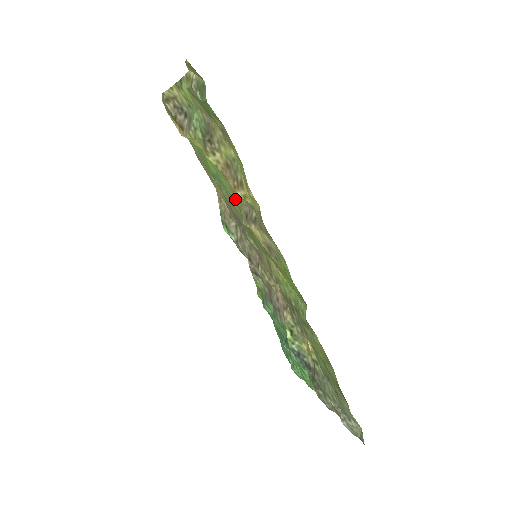
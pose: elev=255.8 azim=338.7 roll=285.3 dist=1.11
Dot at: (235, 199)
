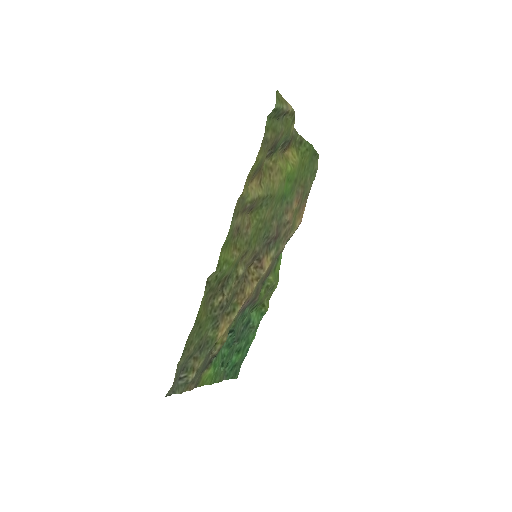
Dot at: (268, 206)
